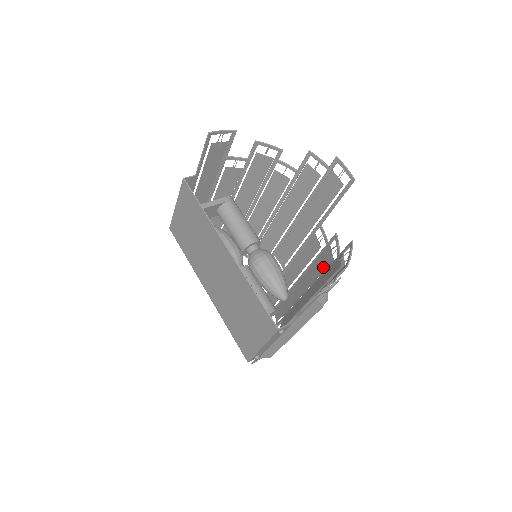
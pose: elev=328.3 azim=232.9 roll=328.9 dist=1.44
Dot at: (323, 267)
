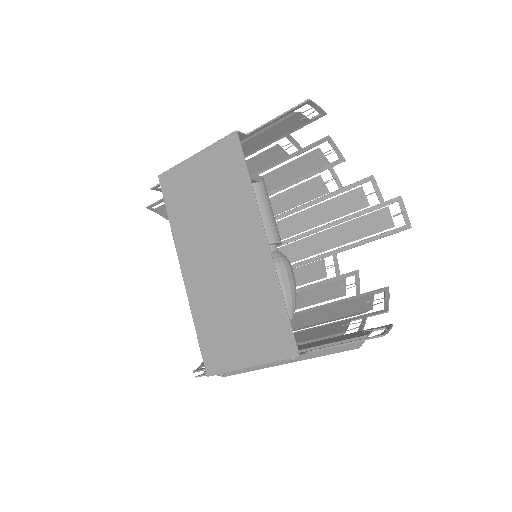
Dot at: (328, 299)
